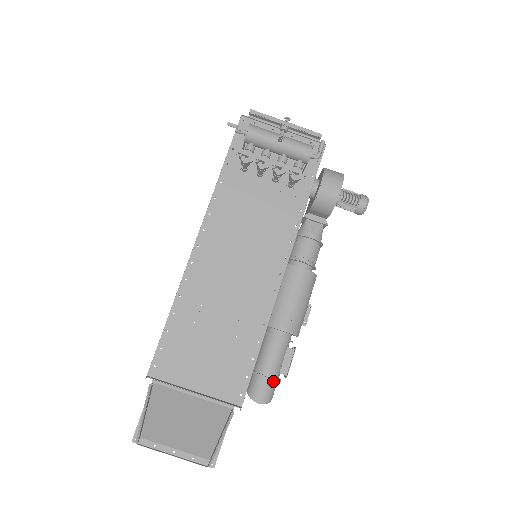
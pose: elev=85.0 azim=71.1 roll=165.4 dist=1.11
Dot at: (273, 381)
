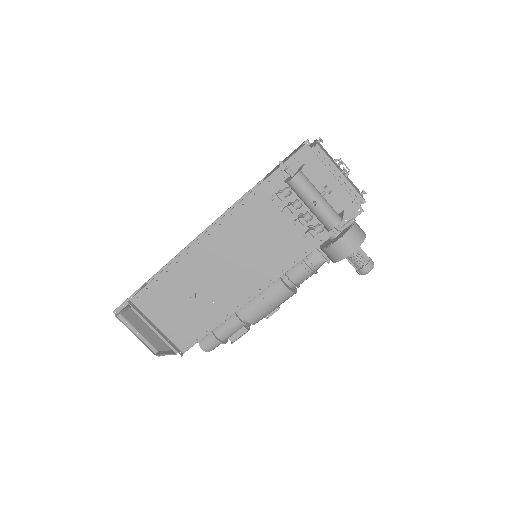
Dot at: (220, 342)
